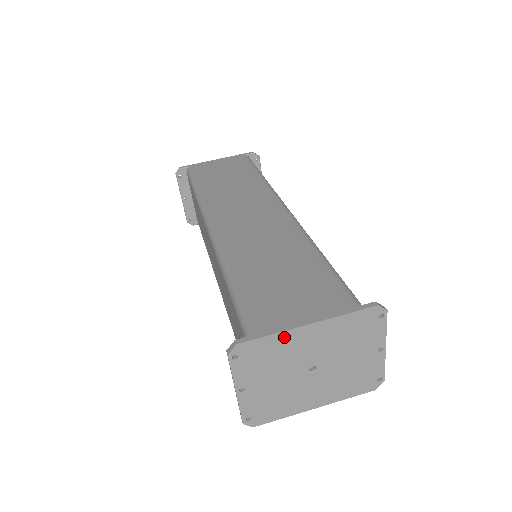
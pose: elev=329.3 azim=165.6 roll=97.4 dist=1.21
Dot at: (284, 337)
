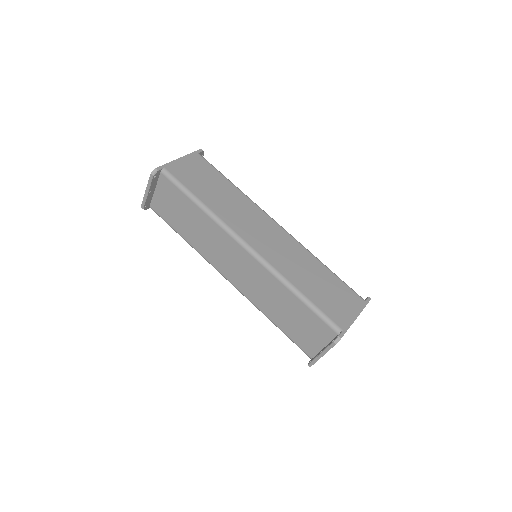
Dot at: occluded
